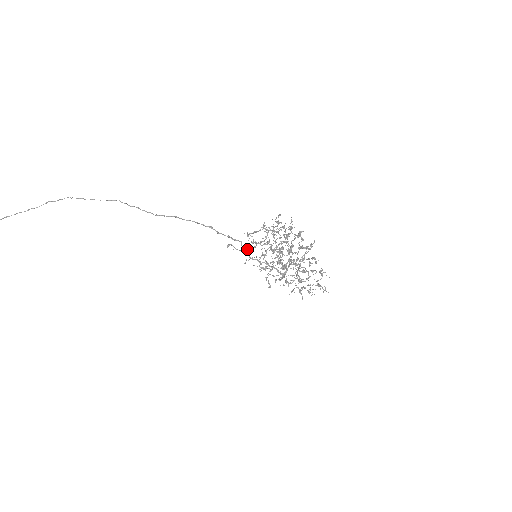
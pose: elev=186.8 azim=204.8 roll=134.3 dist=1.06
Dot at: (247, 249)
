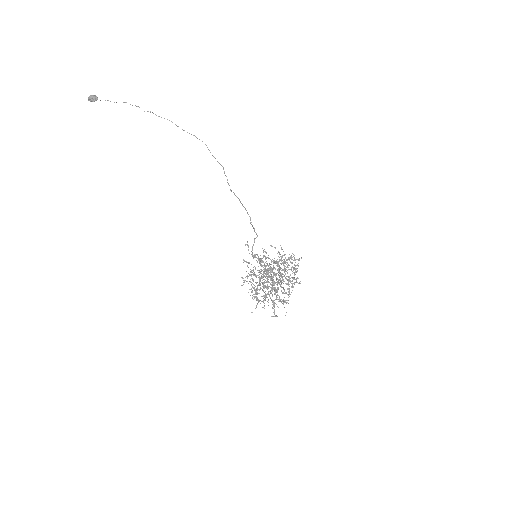
Dot at: (255, 256)
